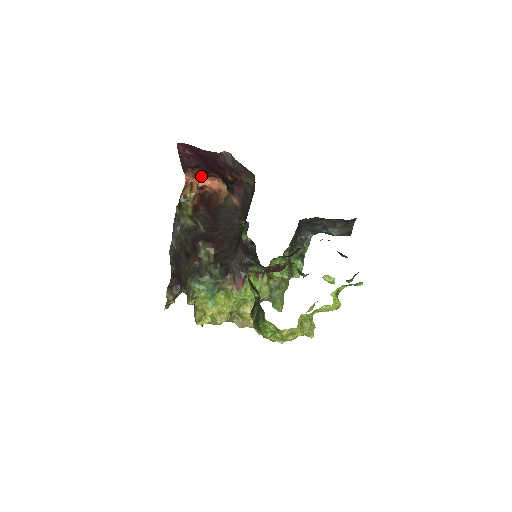
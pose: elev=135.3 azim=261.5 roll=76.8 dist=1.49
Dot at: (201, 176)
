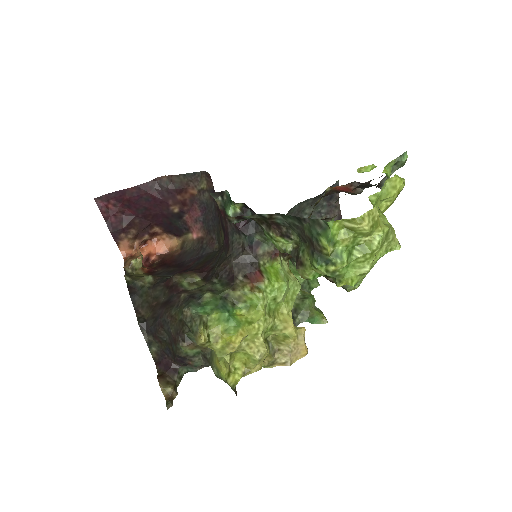
Dot at: (140, 241)
